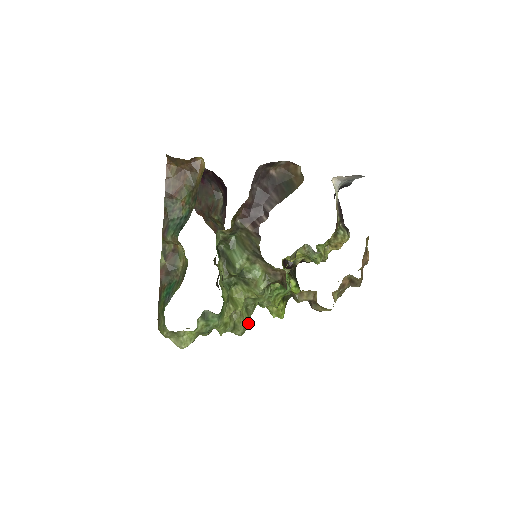
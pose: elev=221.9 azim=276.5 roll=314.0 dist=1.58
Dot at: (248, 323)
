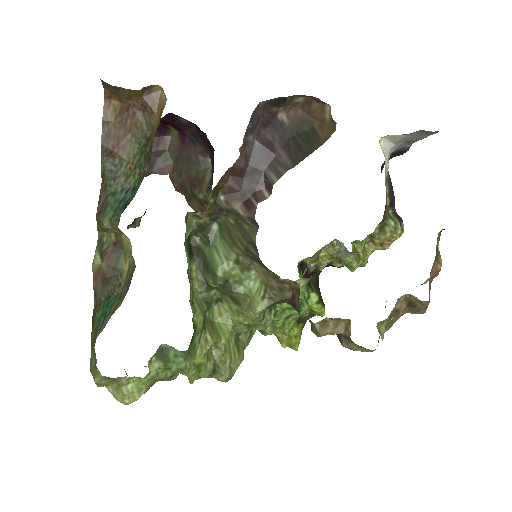
Dot at: (238, 363)
